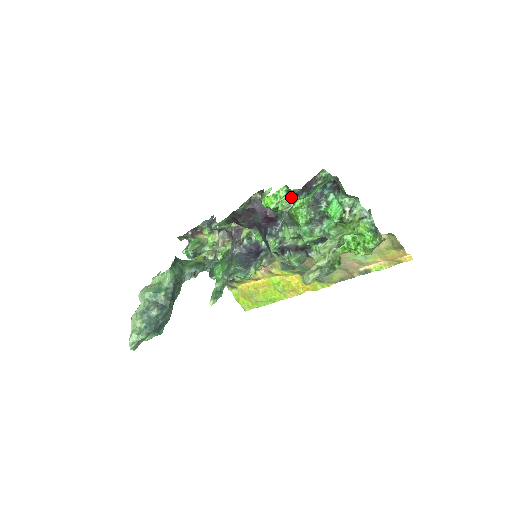
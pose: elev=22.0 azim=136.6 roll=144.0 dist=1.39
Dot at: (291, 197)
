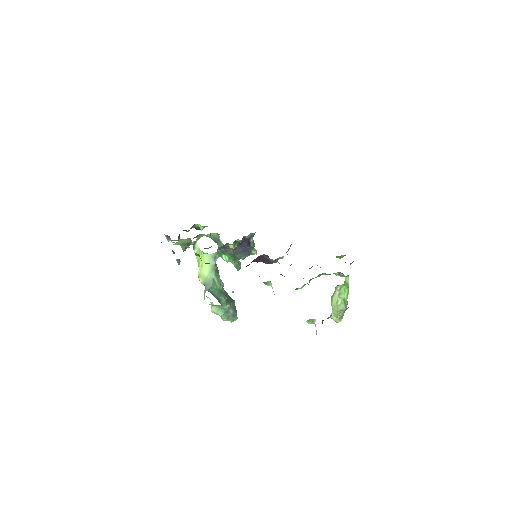
Dot at: (313, 319)
